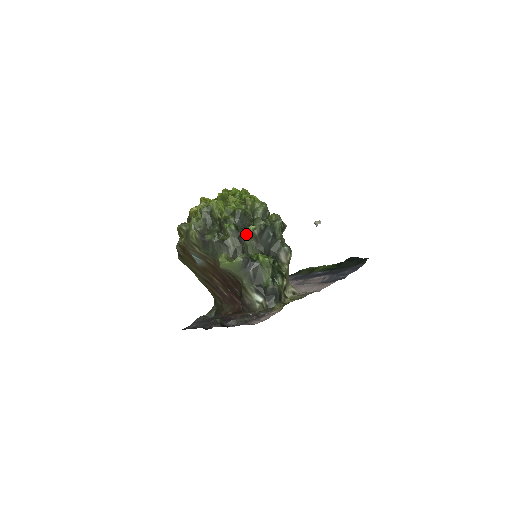
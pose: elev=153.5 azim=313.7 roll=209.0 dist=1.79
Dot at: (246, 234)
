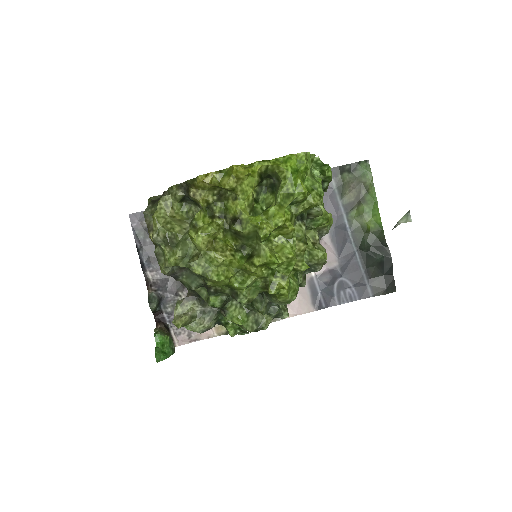
Dot at: (228, 318)
